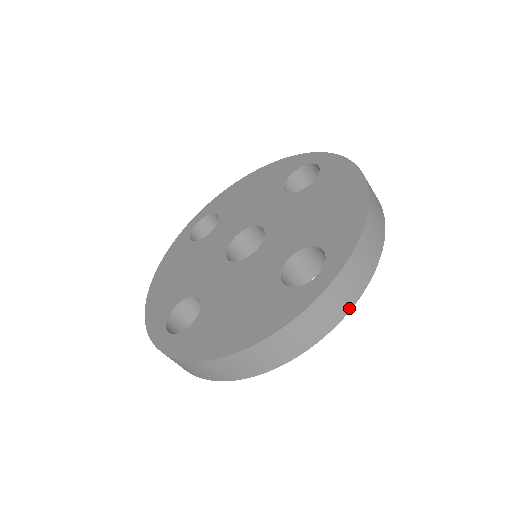
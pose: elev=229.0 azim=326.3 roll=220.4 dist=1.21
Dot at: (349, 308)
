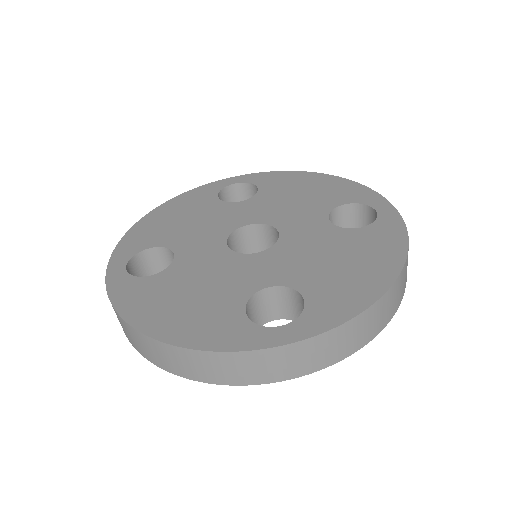
Dot at: (285, 378)
